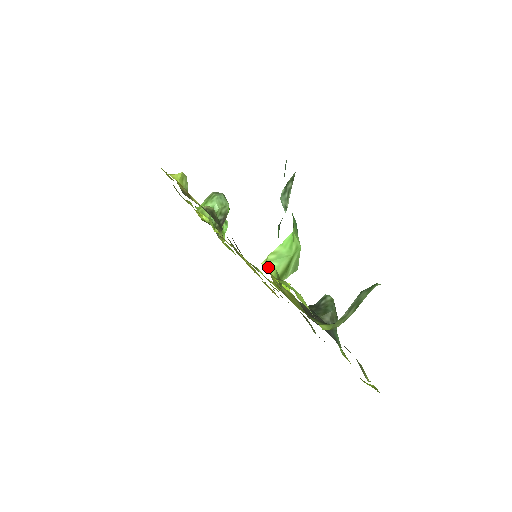
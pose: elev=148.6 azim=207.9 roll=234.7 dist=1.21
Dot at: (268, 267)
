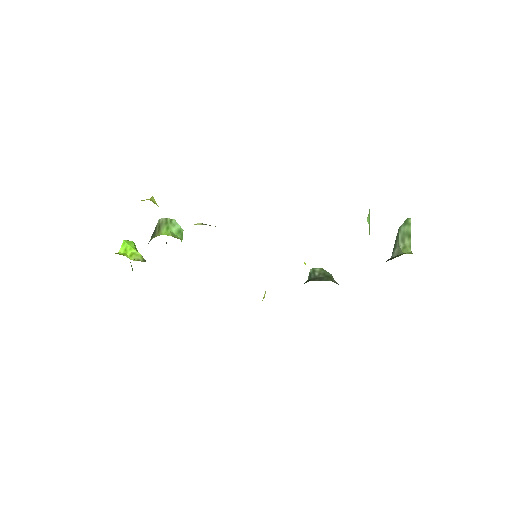
Dot at: occluded
